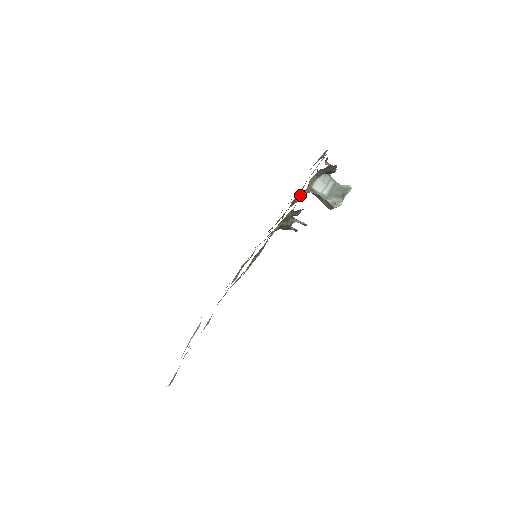
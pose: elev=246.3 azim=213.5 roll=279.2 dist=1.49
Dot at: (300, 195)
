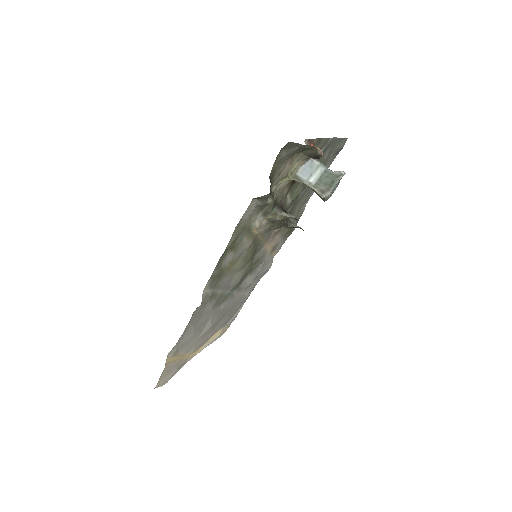
Dot at: (278, 183)
